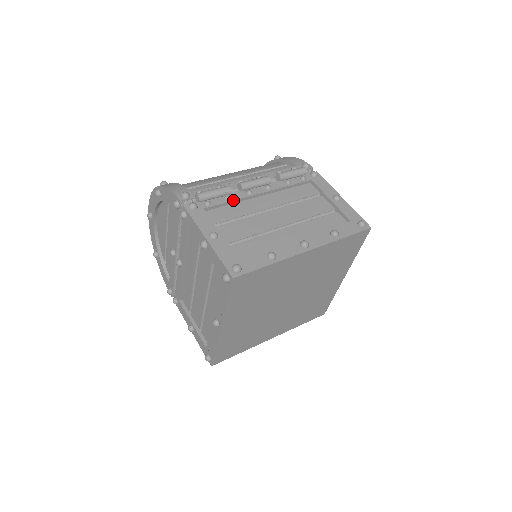
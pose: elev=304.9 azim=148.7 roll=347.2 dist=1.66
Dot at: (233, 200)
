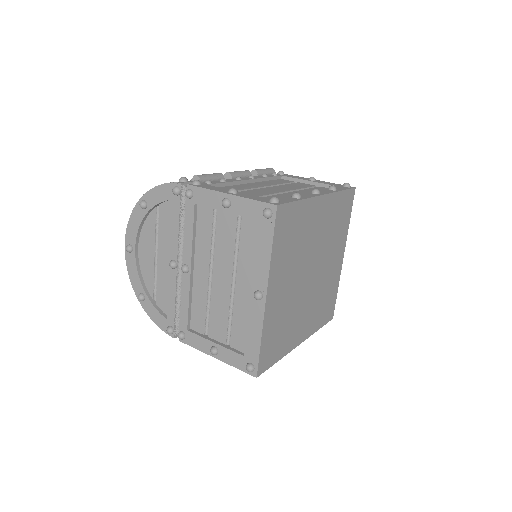
Dot at: (229, 182)
